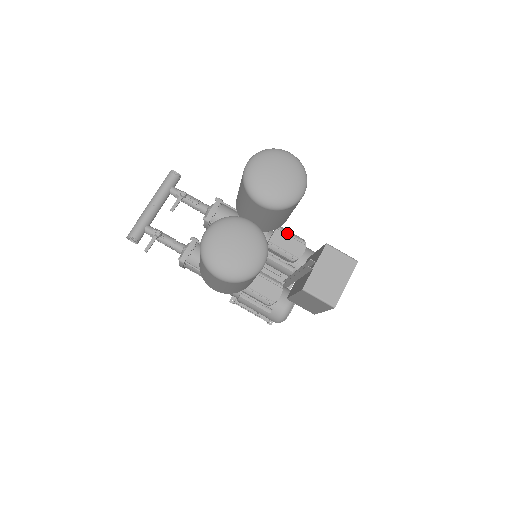
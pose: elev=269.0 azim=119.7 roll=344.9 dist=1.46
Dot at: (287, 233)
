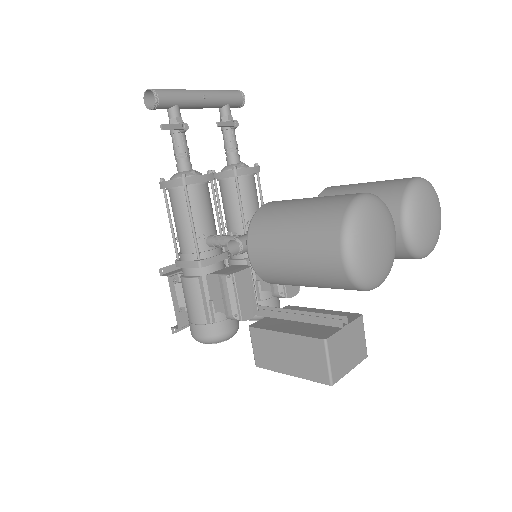
Dot at: occluded
